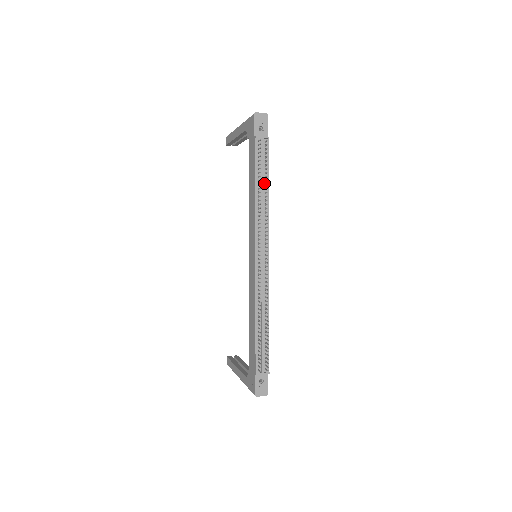
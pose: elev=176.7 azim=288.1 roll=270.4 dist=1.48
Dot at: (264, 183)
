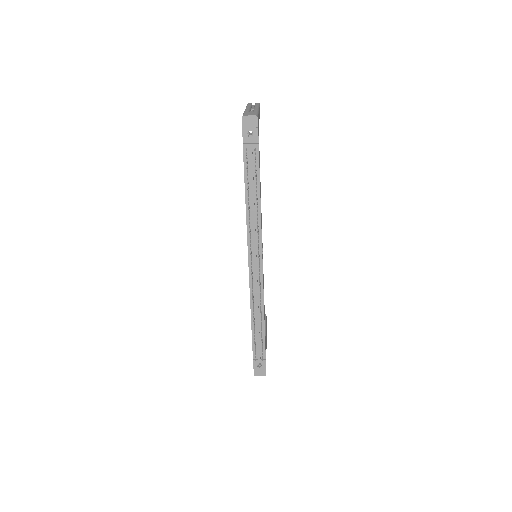
Dot at: (255, 193)
